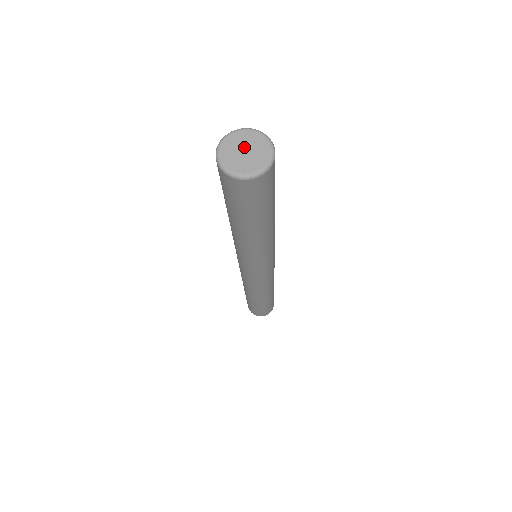
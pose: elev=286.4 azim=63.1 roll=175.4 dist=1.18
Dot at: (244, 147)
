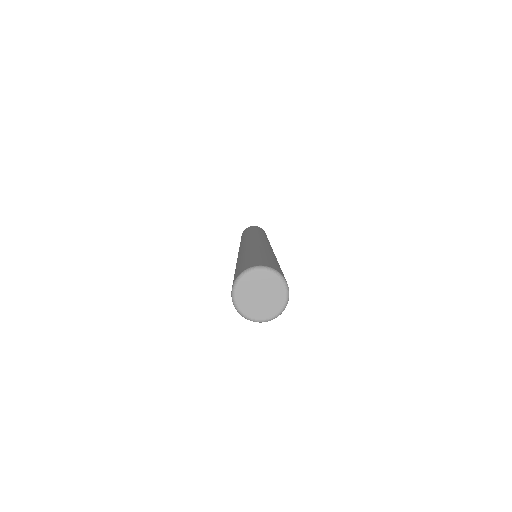
Dot at: (256, 294)
